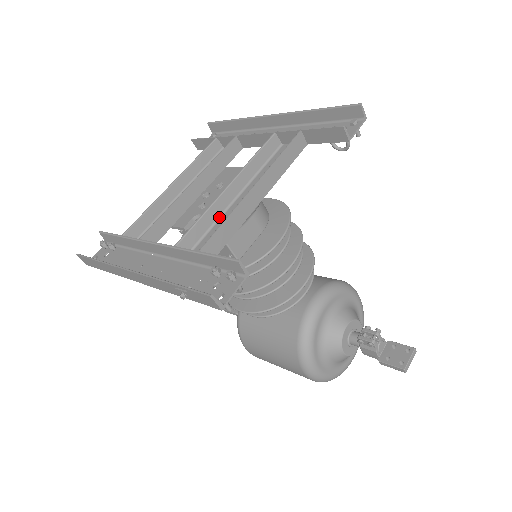
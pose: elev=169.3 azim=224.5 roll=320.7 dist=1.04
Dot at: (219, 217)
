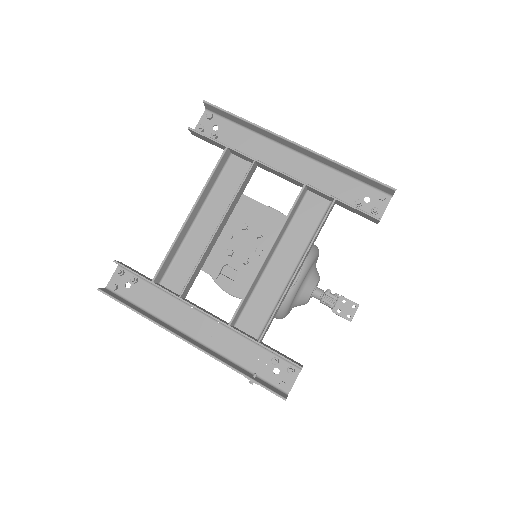
Dot at: (257, 282)
